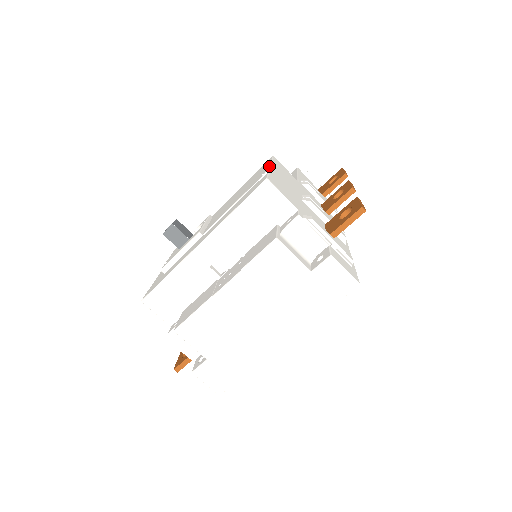
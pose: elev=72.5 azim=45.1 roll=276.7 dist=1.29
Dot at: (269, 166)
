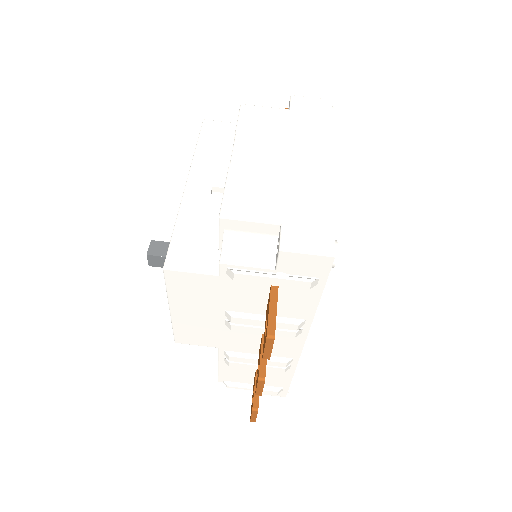
Dot at: occluded
